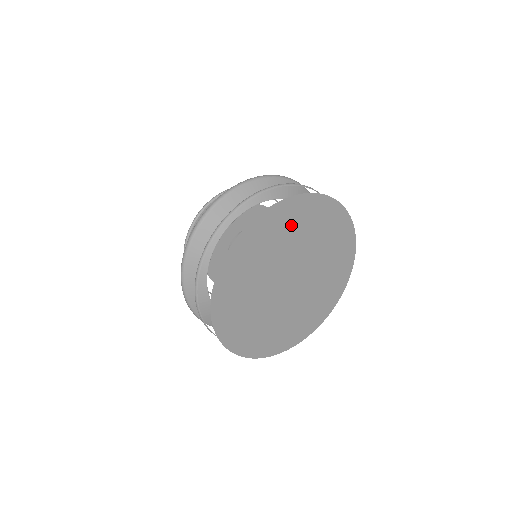
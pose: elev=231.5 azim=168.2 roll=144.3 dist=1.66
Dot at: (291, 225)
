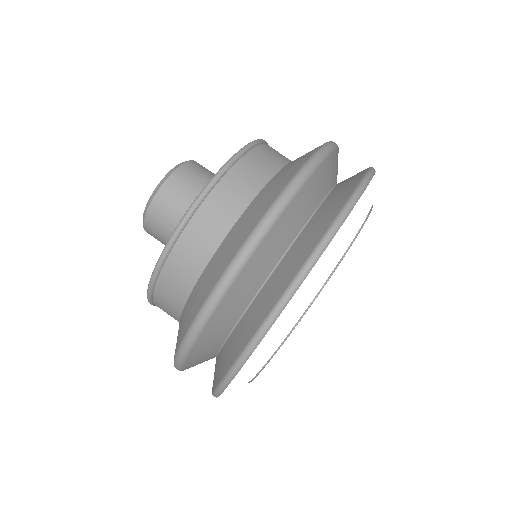
Dot at: occluded
